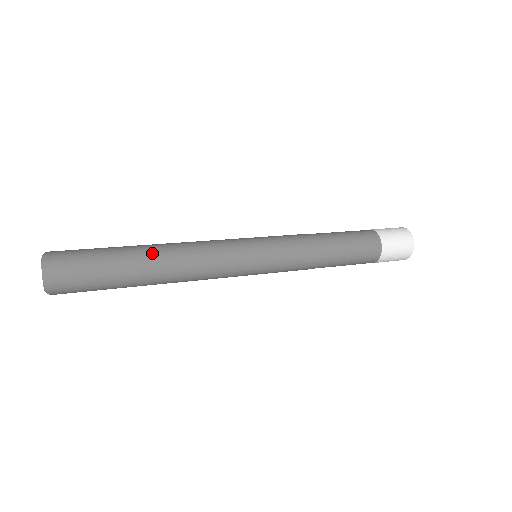
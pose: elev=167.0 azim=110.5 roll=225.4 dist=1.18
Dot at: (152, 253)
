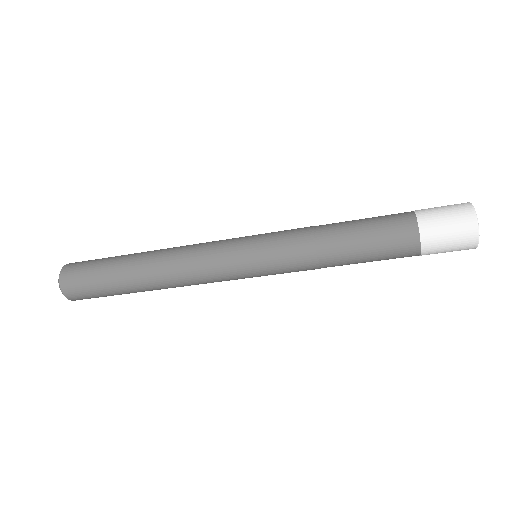
Dot at: (146, 252)
